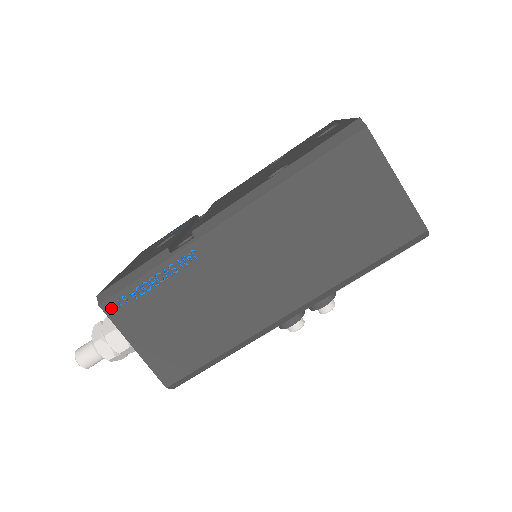
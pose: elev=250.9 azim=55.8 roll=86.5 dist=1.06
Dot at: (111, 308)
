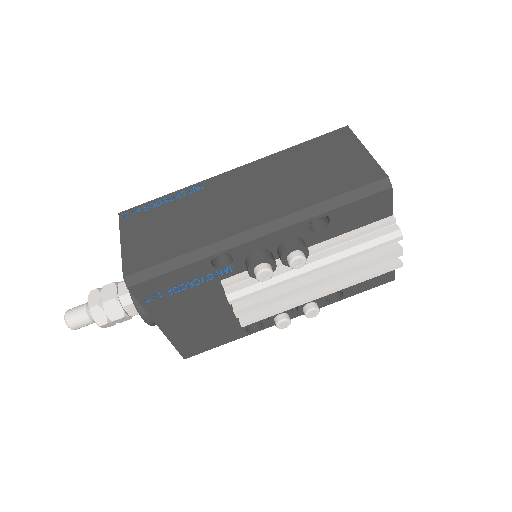
Dot at: (125, 215)
